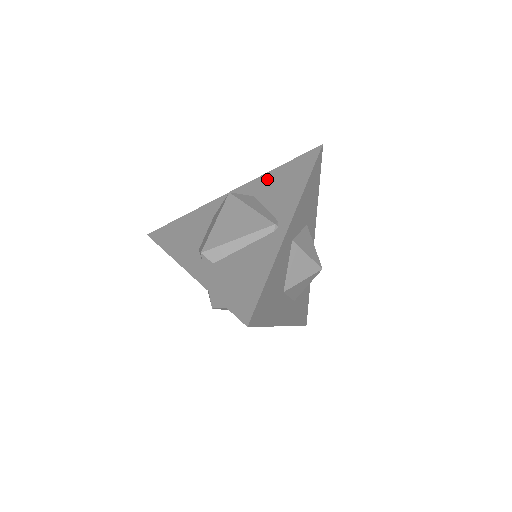
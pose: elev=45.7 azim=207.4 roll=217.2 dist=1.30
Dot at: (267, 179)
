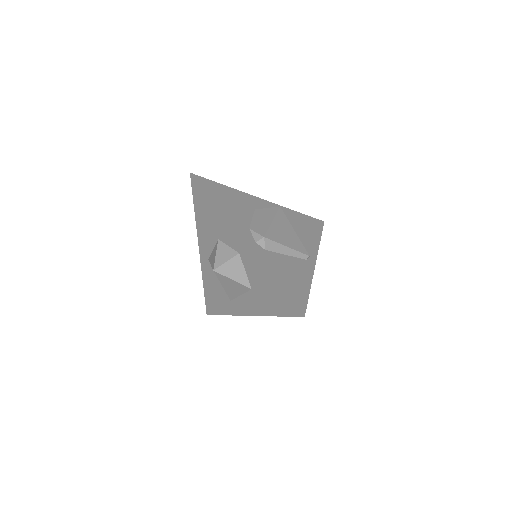
Dot at: (292, 214)
